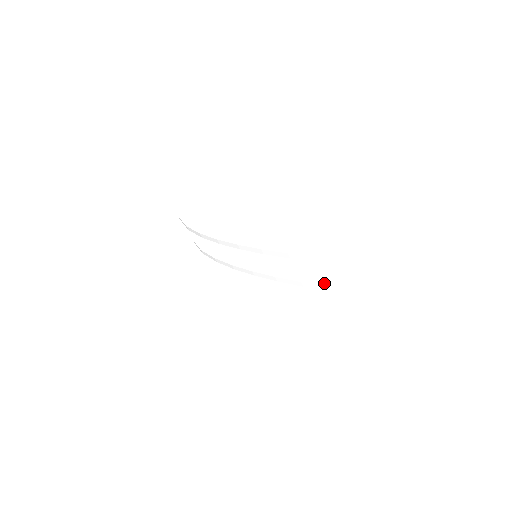
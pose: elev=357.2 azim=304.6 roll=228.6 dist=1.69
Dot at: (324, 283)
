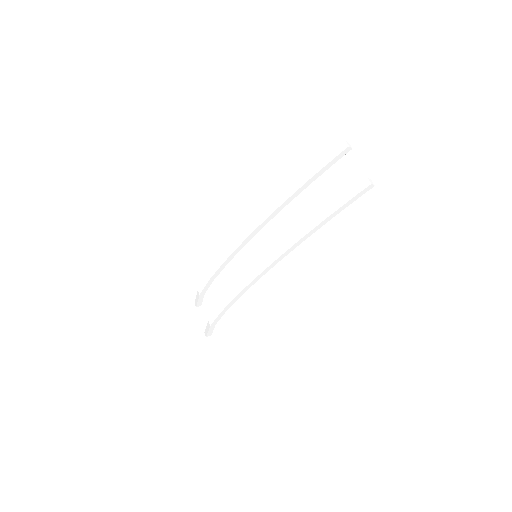
Dot at: (318, 218)
